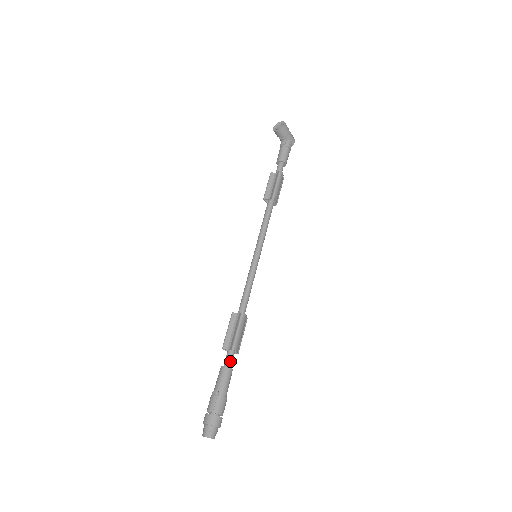
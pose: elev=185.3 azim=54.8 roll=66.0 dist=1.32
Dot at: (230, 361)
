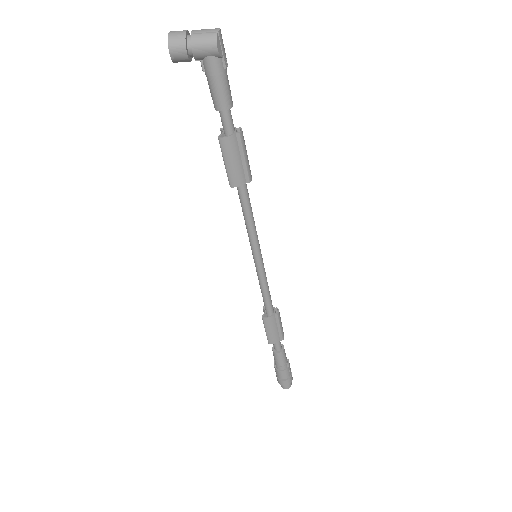
Dot at: (275, 346)
